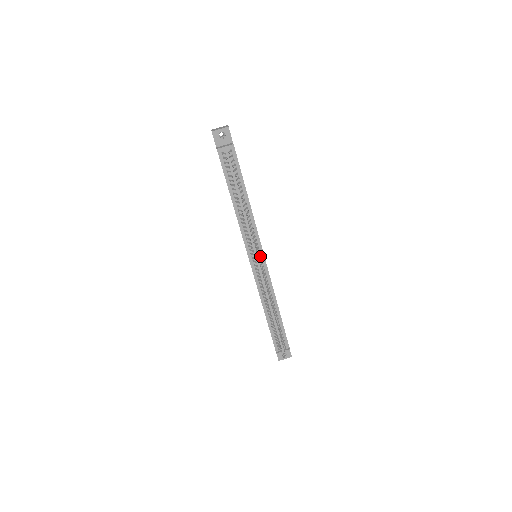
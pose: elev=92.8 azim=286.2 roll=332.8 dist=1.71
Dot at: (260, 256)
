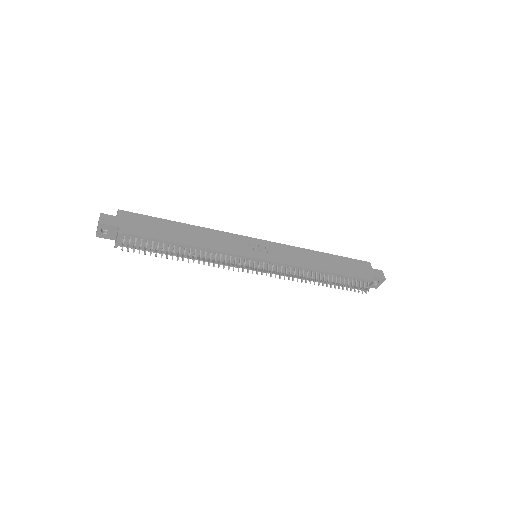
Dot at: (255, 261)
